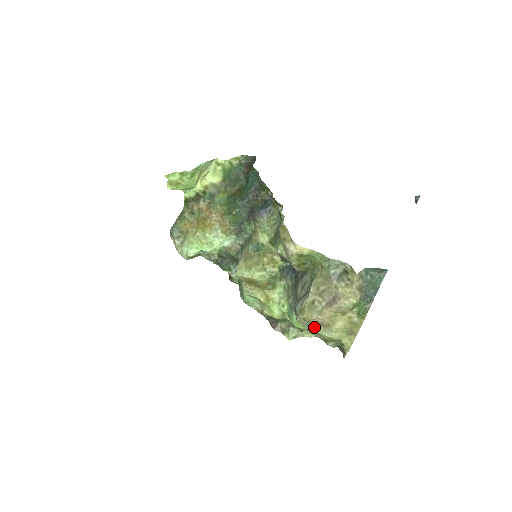
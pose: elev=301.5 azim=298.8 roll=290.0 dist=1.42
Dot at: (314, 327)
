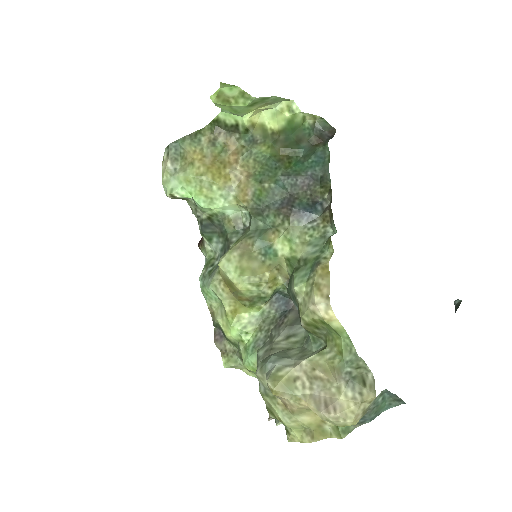
Dot at: (272, 397)
